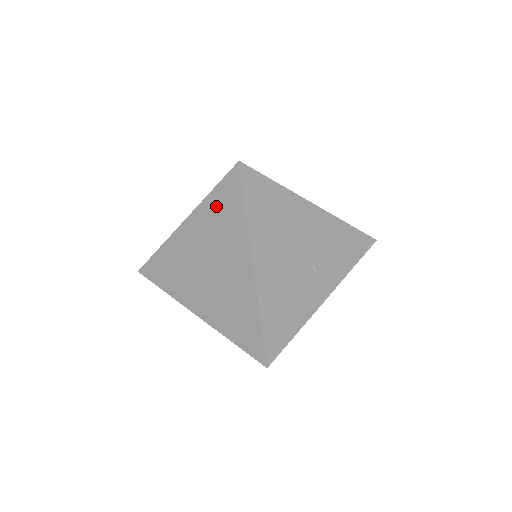
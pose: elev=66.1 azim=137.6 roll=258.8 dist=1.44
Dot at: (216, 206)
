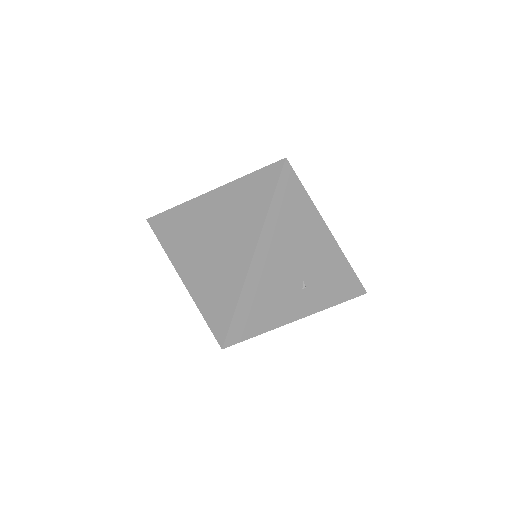
Dot at: (247, 188)
